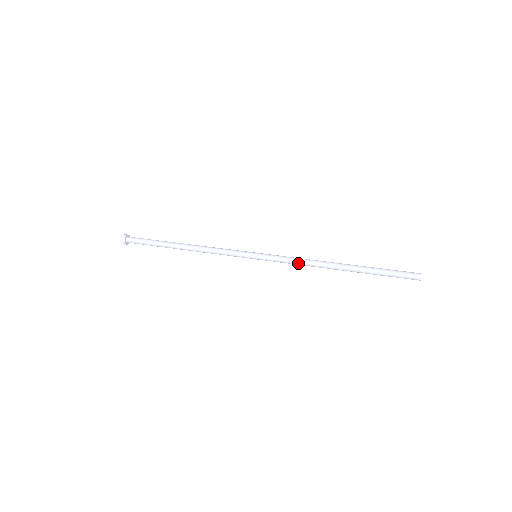
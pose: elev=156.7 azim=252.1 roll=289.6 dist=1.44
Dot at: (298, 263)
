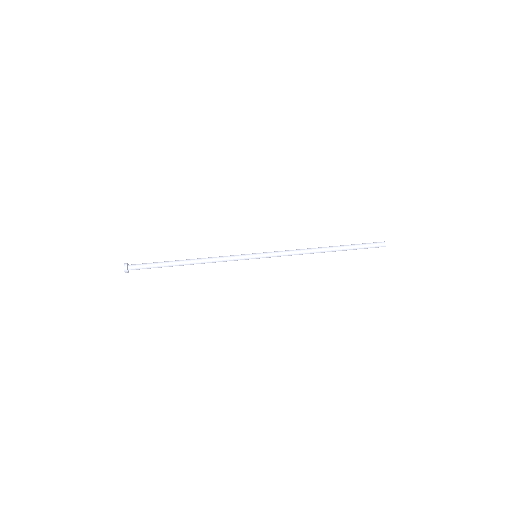
Dot at: occluded
